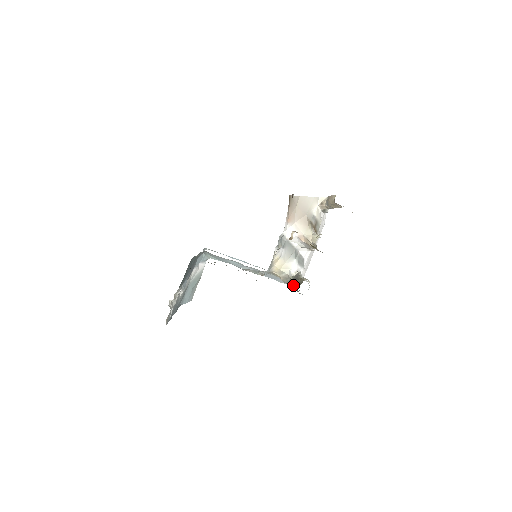
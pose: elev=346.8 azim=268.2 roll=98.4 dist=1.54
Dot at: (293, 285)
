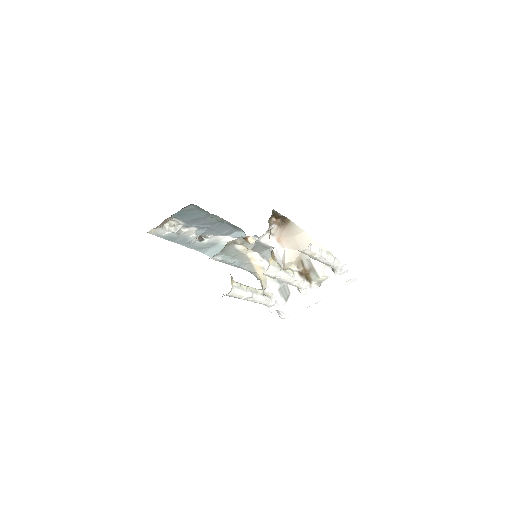
Dot at: occluded
